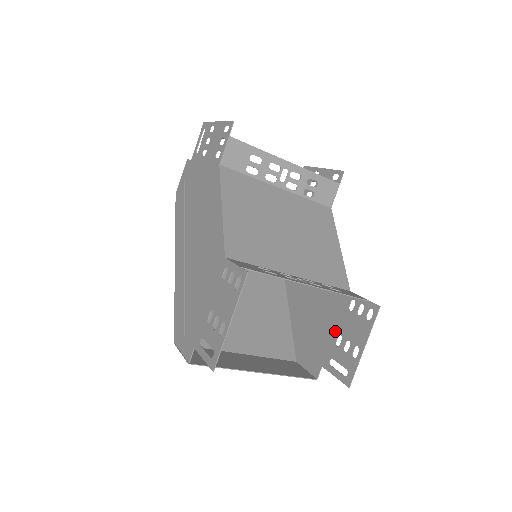
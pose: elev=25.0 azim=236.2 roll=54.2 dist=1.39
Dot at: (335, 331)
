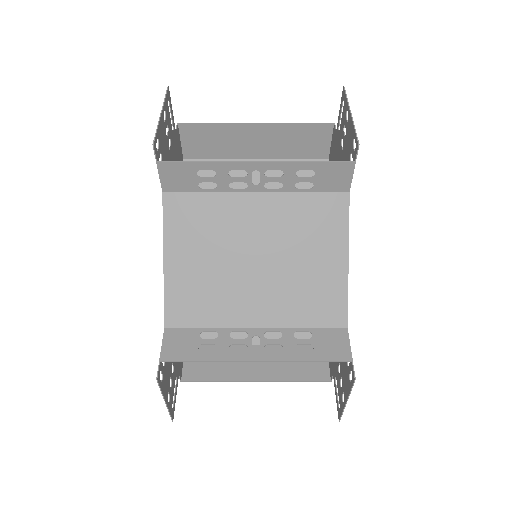
Dot at: occluded
